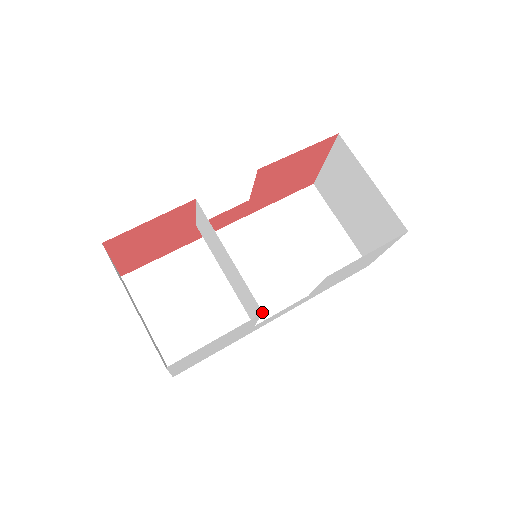
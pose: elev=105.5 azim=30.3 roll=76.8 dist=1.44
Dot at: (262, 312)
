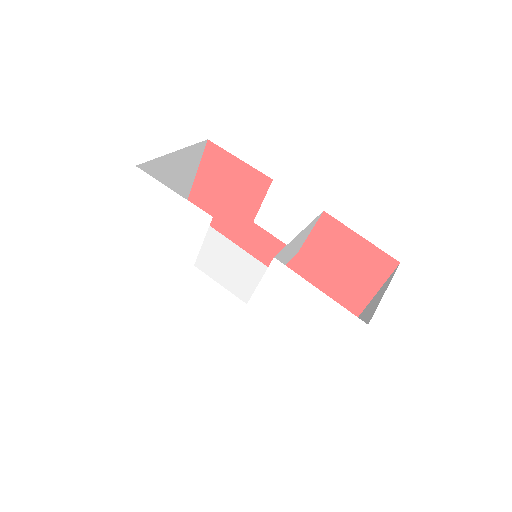
Dot at: occluded
